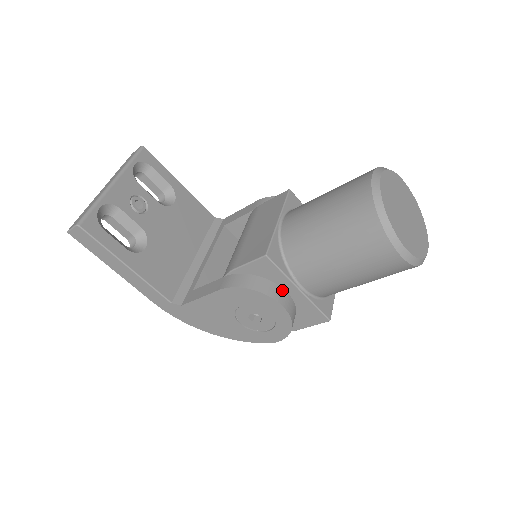
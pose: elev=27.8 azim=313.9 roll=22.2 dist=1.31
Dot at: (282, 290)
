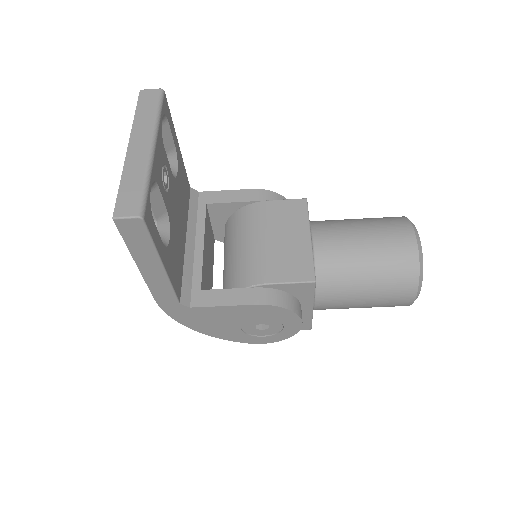
Dot at: occluded
